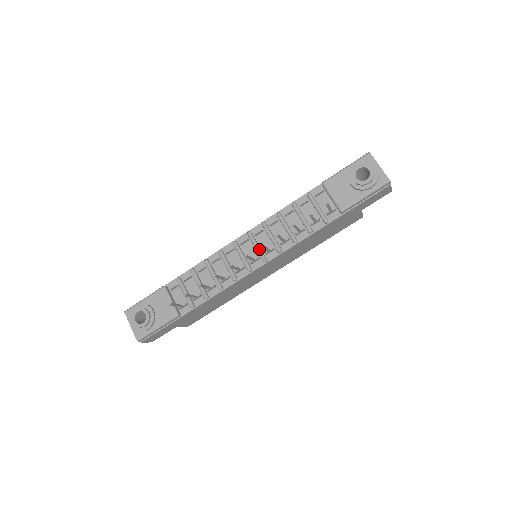
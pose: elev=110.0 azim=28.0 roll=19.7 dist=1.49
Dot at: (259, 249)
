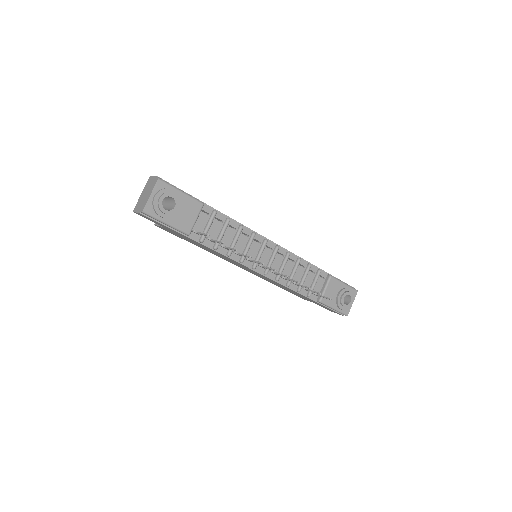
Dot at: (272, 264)
